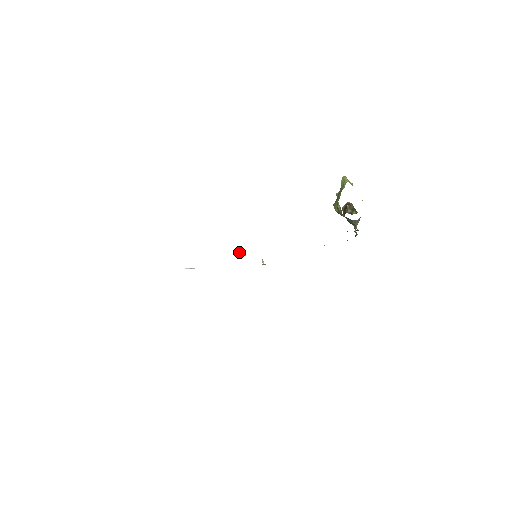
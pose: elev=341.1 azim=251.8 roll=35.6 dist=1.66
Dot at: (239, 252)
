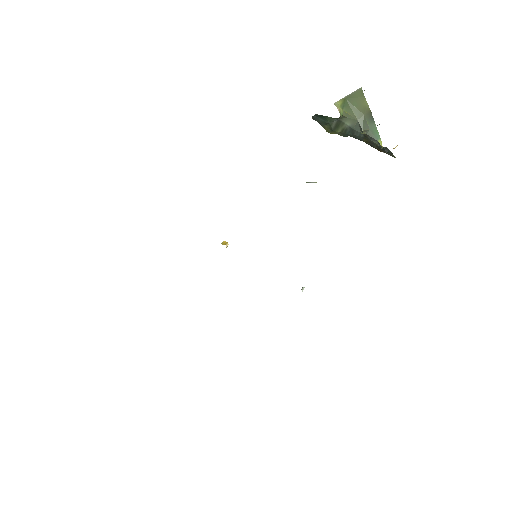
Dot at: occluded
